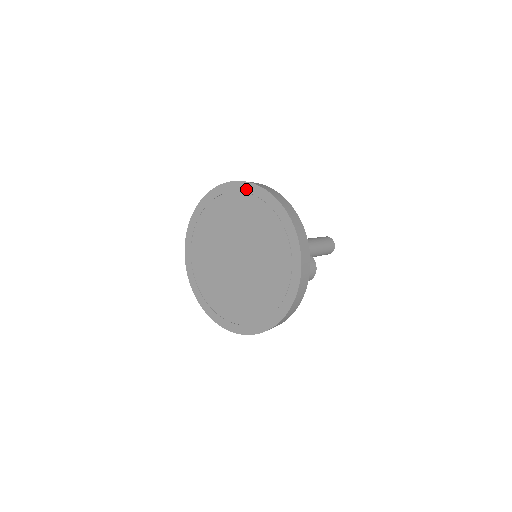
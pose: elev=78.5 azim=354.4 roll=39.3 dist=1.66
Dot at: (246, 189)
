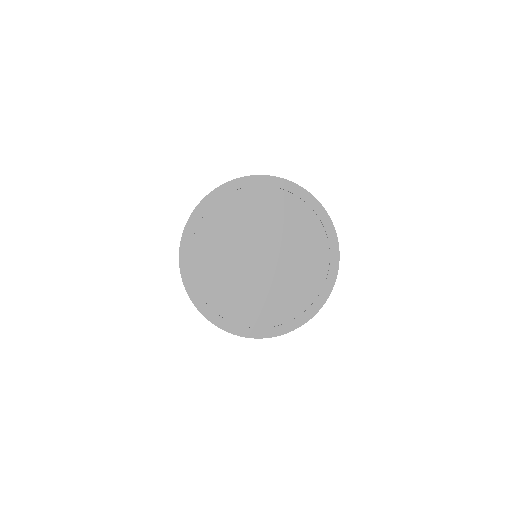
Dot at: (292, 190)
